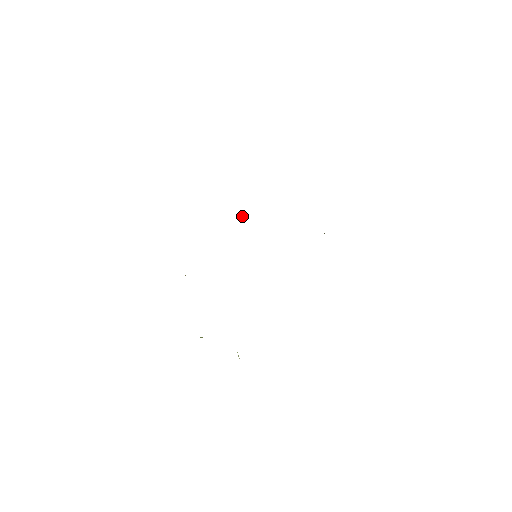
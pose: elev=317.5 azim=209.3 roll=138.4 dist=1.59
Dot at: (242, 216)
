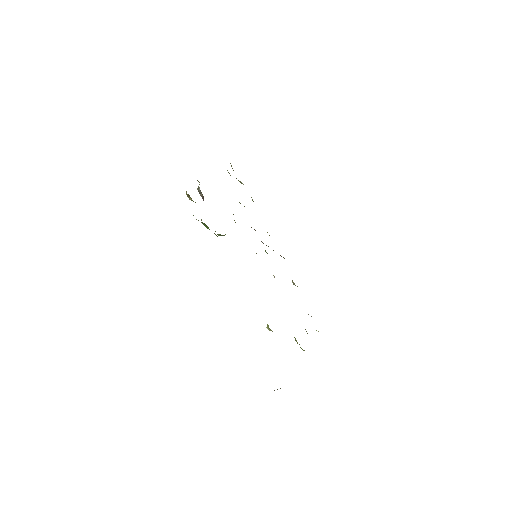
Dot at: occluded
